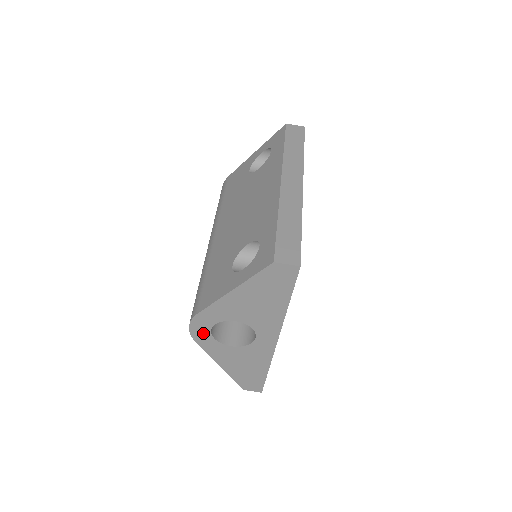
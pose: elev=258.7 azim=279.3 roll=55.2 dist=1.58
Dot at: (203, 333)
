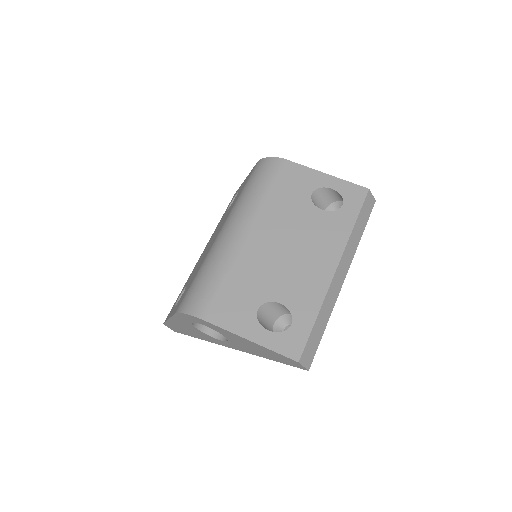
Dot at: (189, 319)
